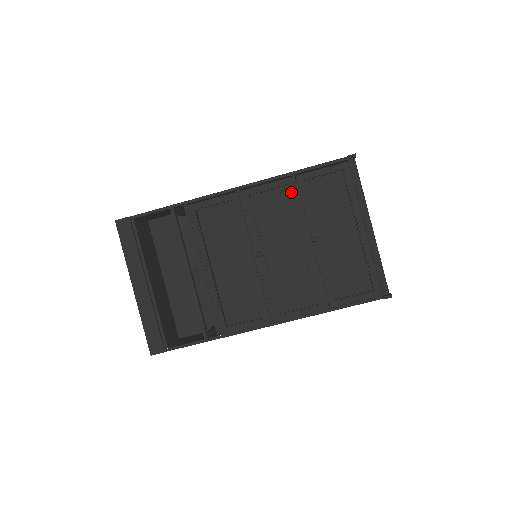
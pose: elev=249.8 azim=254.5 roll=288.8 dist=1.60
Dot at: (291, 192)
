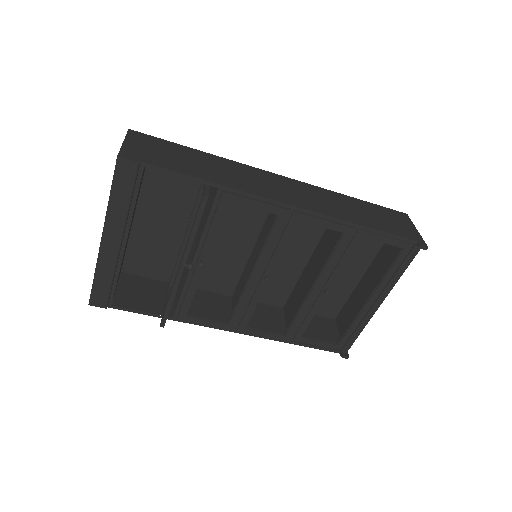
Dot at: (342, 242)
